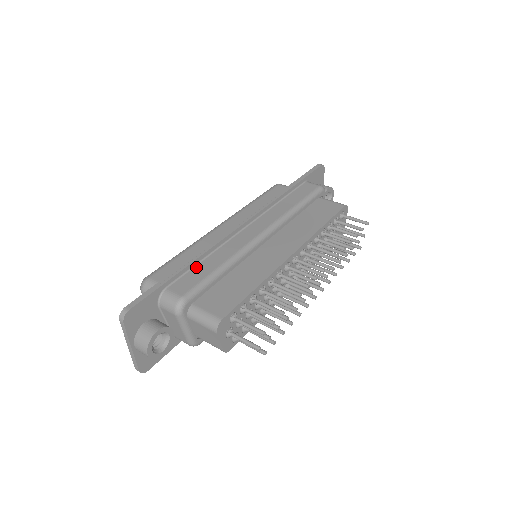
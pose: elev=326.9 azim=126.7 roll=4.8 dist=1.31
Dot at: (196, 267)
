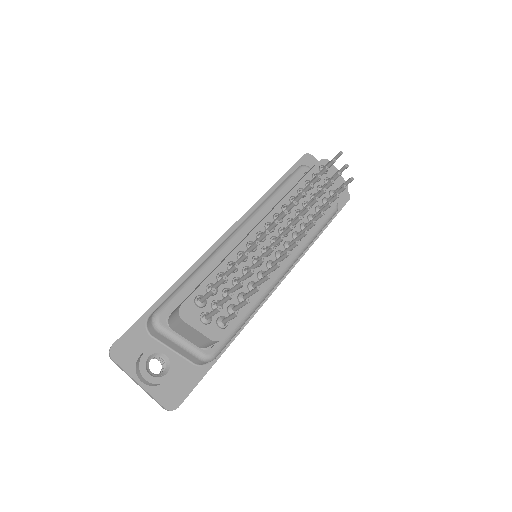
Dot at: occluded
